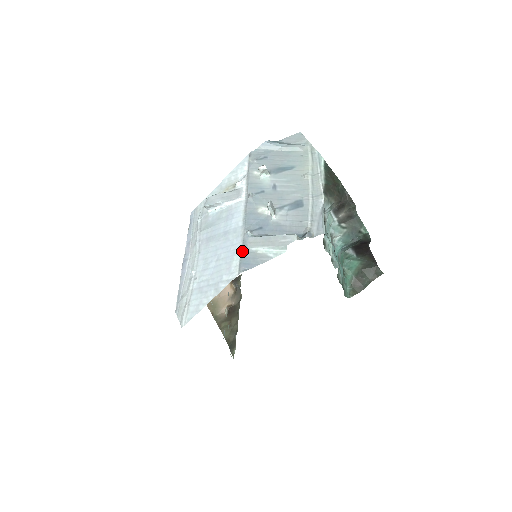
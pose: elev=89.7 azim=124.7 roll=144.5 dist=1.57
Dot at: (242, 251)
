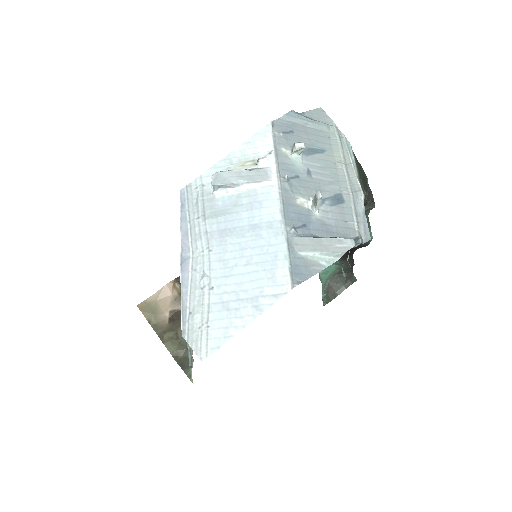
Dot at: (290, 255)
